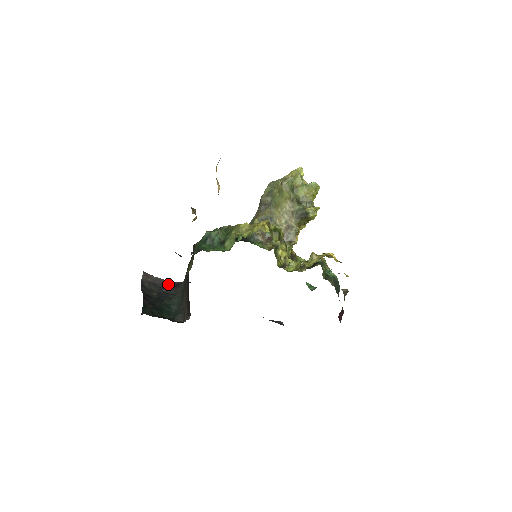
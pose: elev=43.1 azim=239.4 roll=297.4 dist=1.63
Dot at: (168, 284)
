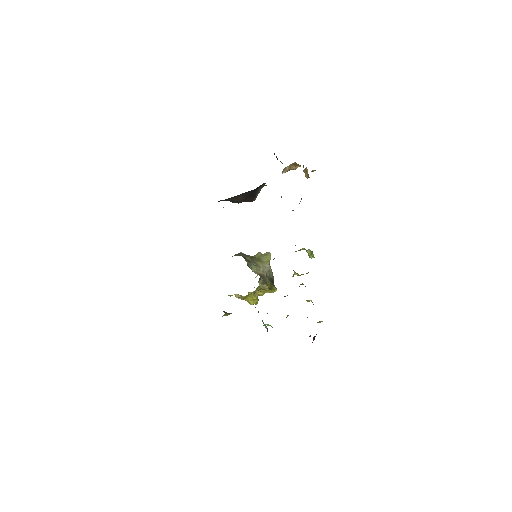
Dot at: occluded
